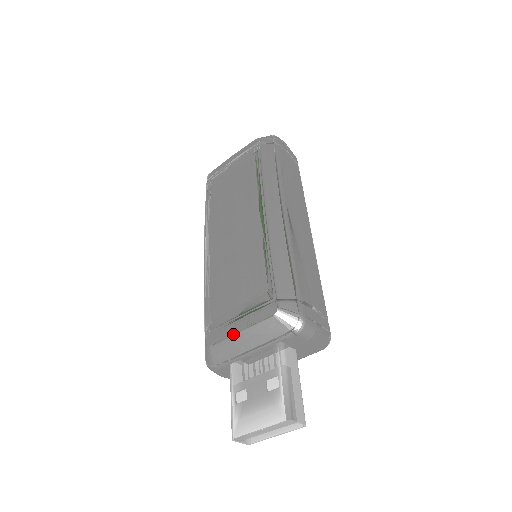
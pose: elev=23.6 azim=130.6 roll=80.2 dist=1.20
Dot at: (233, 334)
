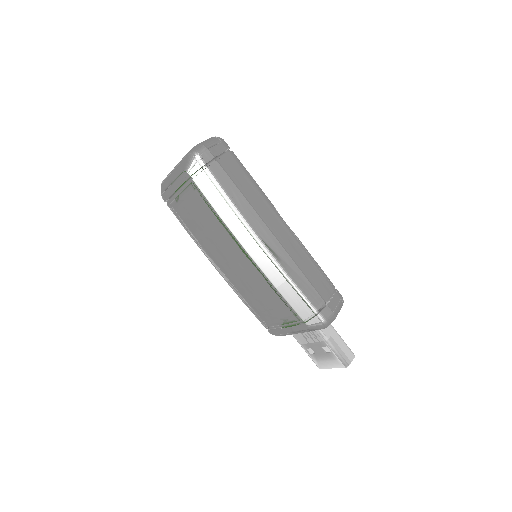
Dot at: occluded
